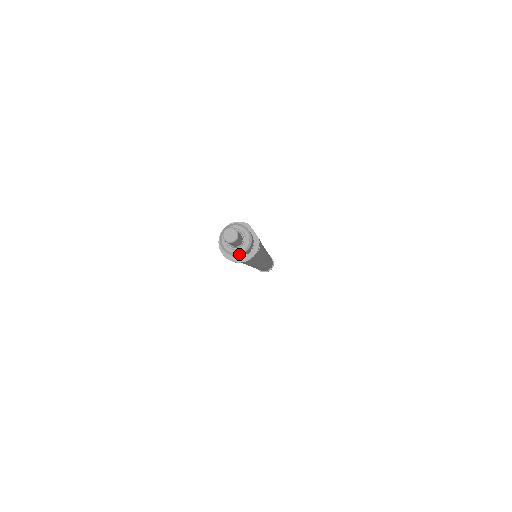
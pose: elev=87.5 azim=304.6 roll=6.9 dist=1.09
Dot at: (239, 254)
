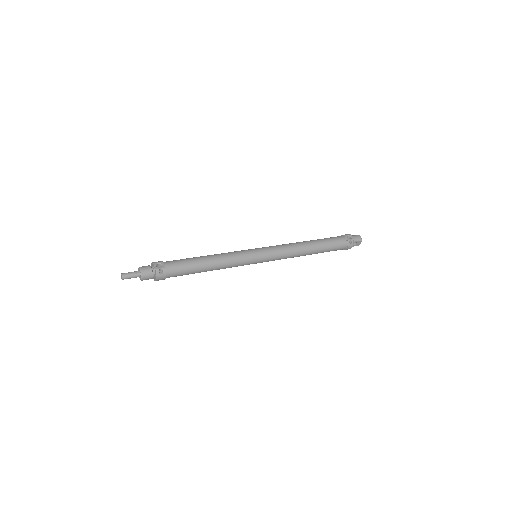
Dot at: (142, 280)
